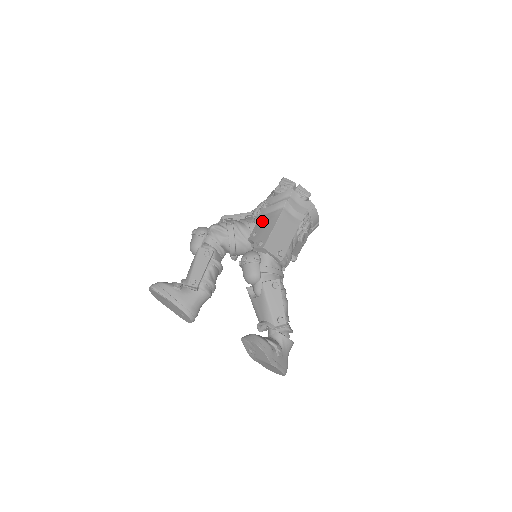
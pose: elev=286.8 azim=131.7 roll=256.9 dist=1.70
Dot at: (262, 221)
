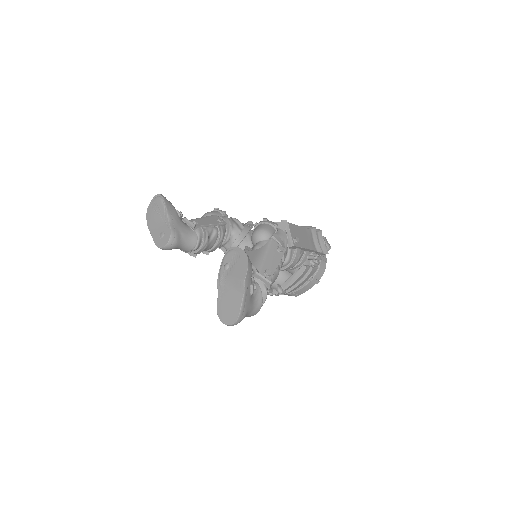
Dot at: occluded
